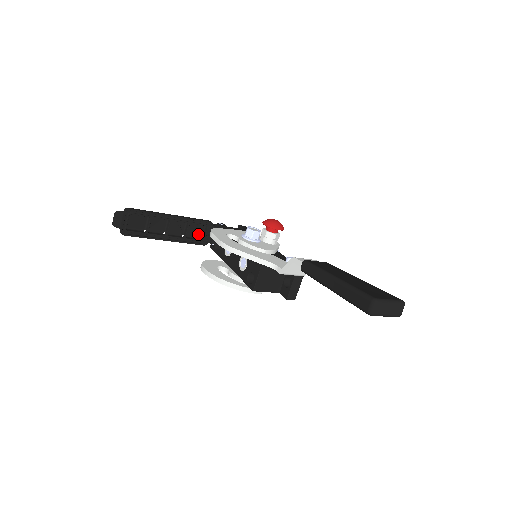
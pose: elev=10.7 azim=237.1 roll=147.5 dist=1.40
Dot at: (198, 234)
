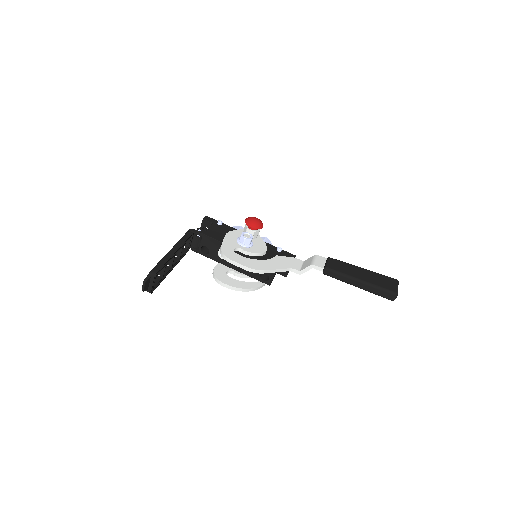
Dot at: occluded
